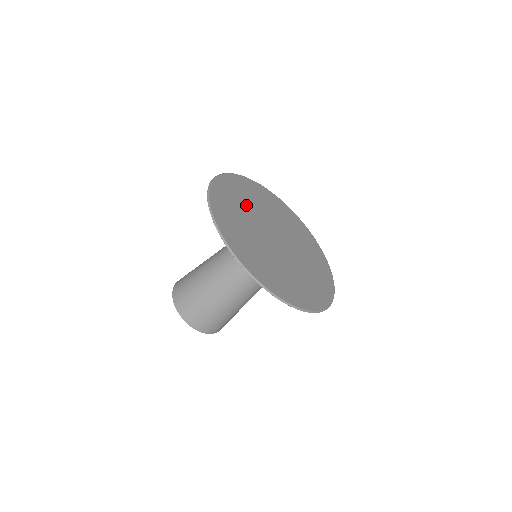
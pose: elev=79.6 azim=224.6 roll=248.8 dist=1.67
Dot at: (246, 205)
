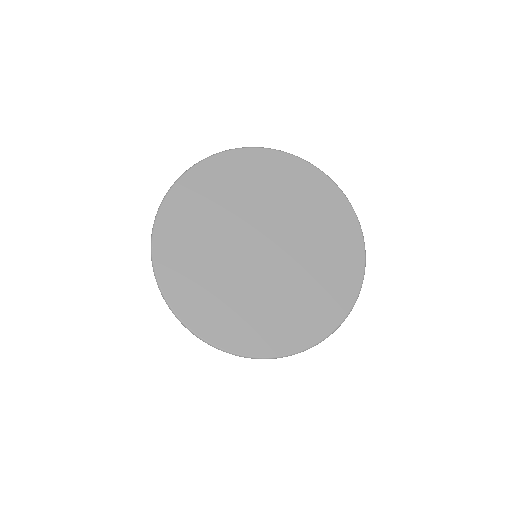
Dot at: (227, 203)
